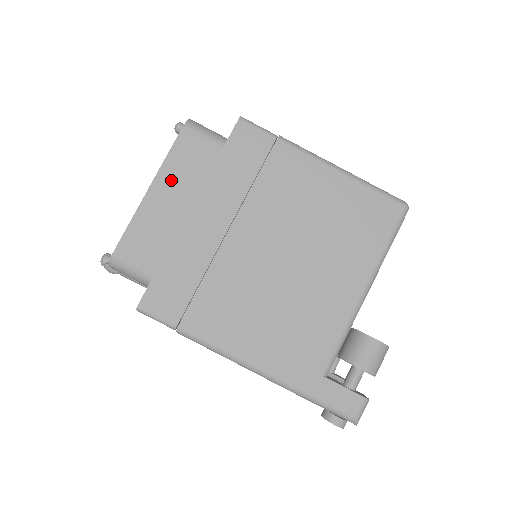
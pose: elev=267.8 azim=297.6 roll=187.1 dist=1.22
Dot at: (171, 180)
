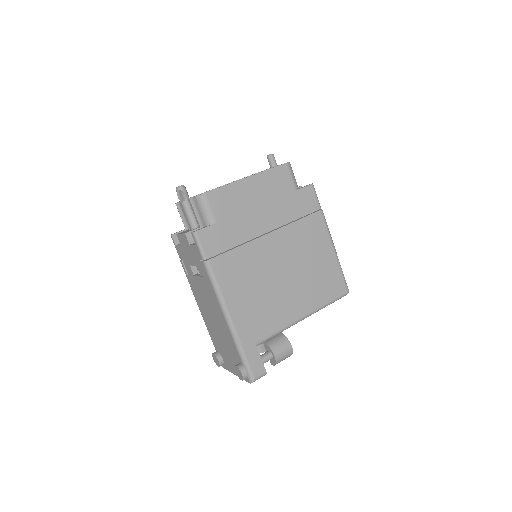
Dot at: (261, 183)
